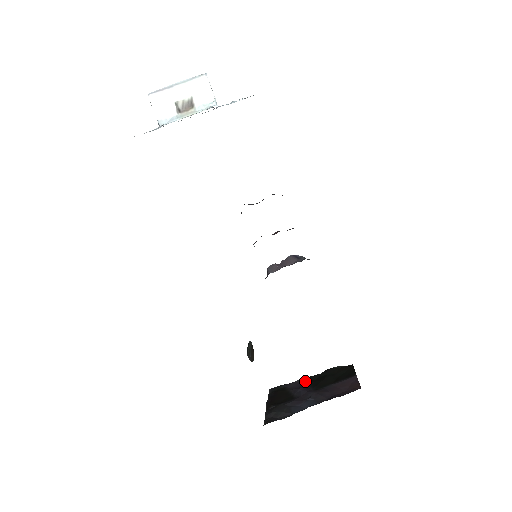
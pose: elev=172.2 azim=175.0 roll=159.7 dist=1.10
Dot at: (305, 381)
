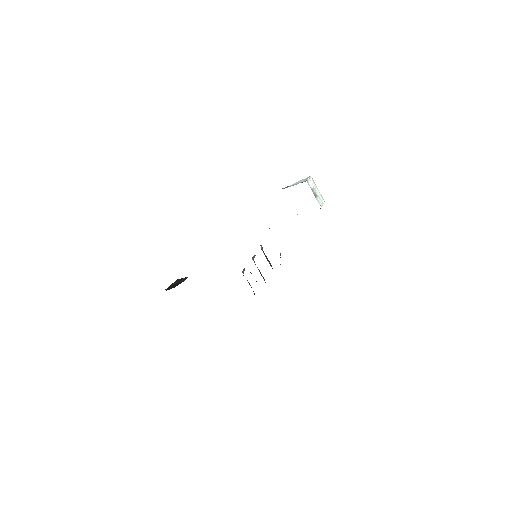
Dot at: occluded
